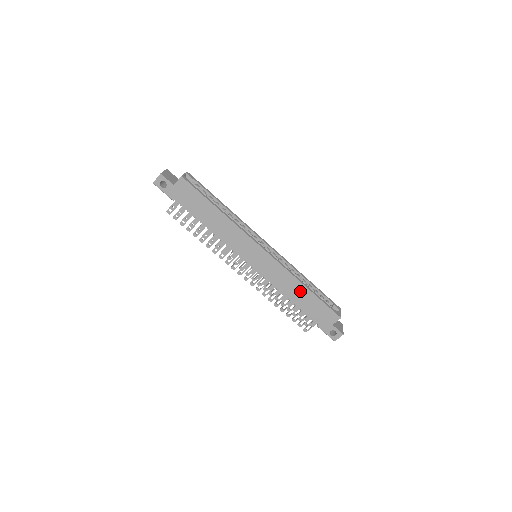
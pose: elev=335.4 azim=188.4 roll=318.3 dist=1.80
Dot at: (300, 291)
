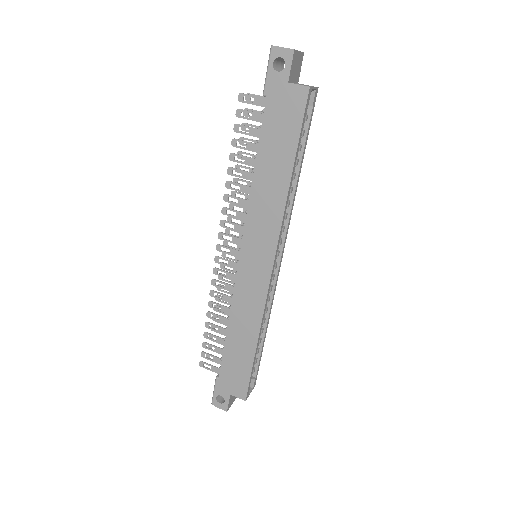
Dot at: (247, 338)
